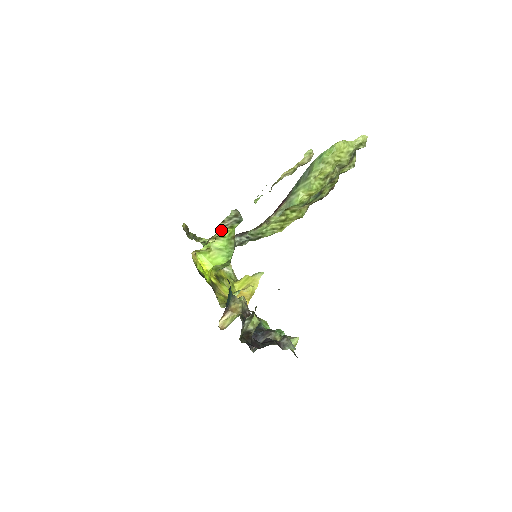
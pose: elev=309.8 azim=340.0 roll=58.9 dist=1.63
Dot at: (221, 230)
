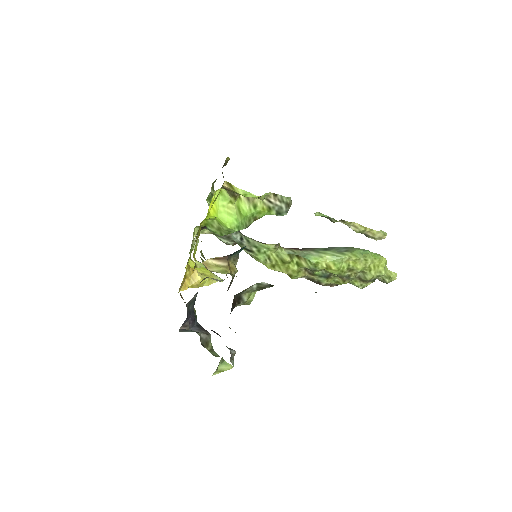
Dot at: (261, 200)
